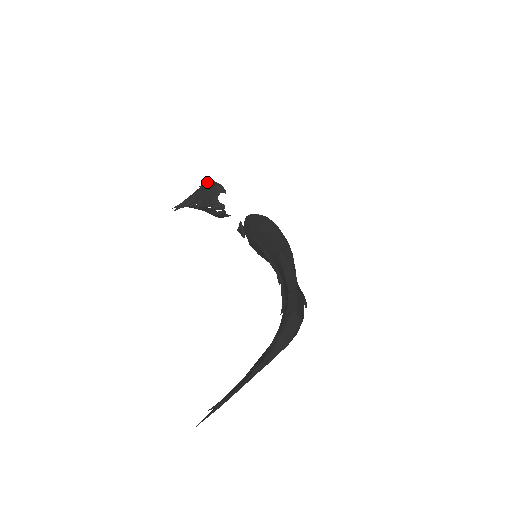
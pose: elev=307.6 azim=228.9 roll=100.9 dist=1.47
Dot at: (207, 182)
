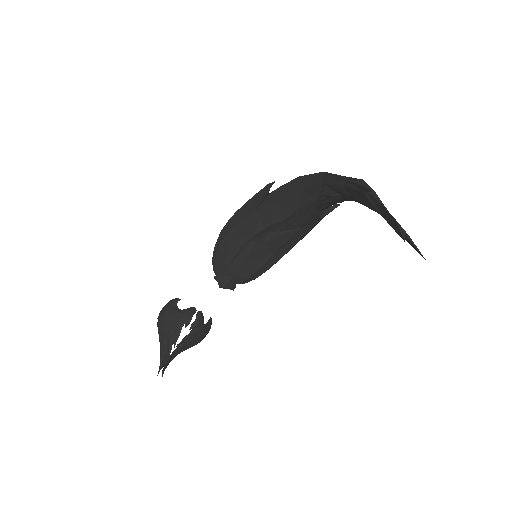
Dot at: (158, 319)
